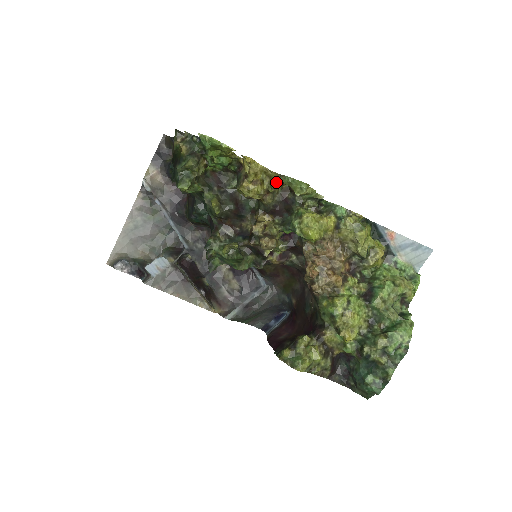
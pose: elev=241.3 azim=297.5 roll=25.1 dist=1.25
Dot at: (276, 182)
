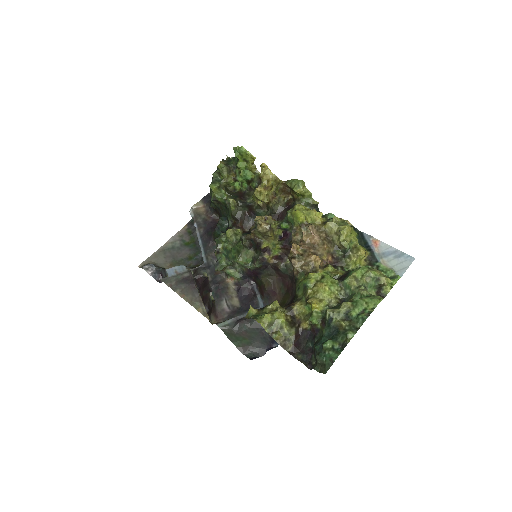
Dot at: (282, 187)
